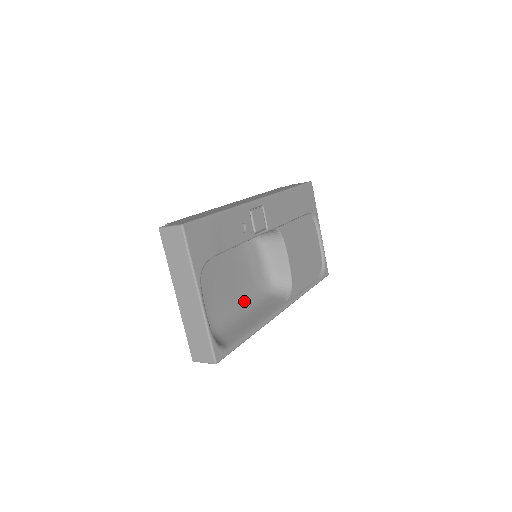
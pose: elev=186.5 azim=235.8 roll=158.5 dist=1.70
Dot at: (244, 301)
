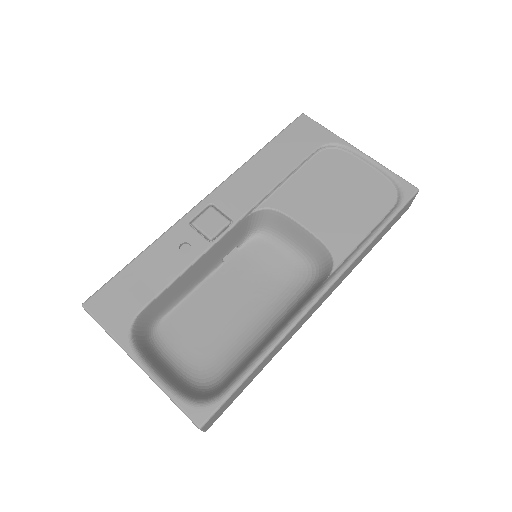
Dot at: (269, 317)
